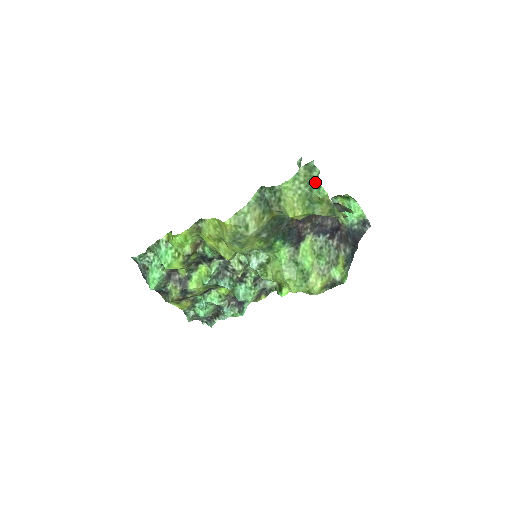
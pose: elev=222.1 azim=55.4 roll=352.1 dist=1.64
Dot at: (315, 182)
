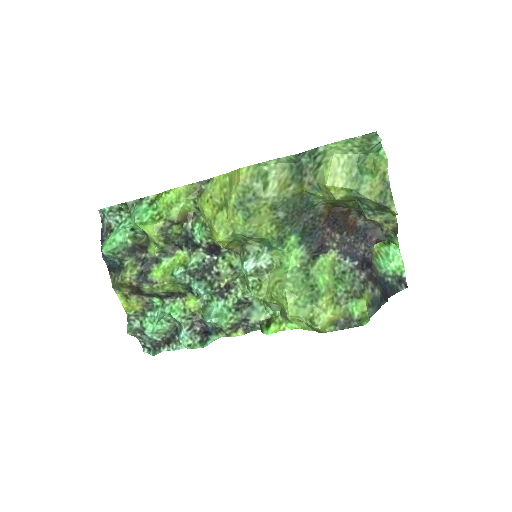
Dot at: (374, 147)
